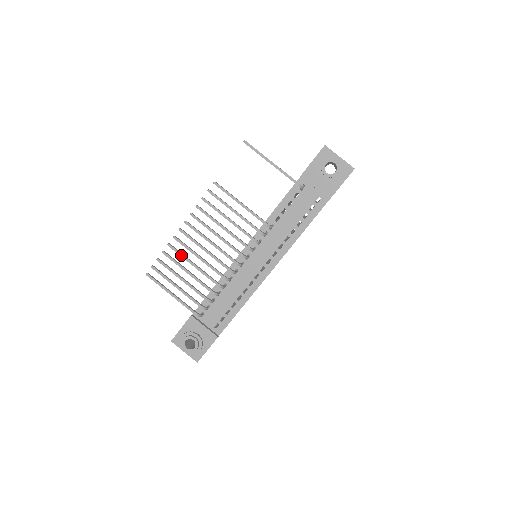
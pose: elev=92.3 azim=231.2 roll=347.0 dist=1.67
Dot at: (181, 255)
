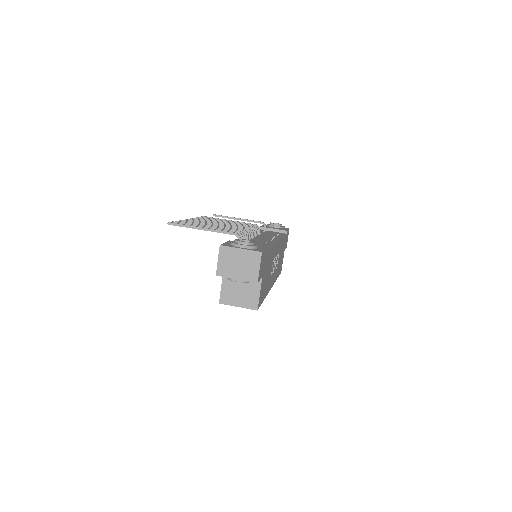
Dot at: (198, 222)
